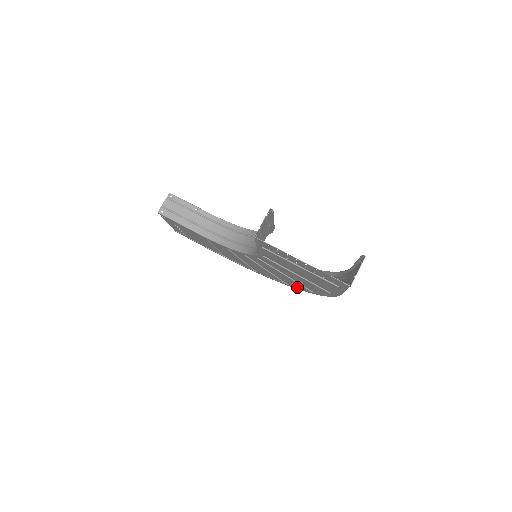
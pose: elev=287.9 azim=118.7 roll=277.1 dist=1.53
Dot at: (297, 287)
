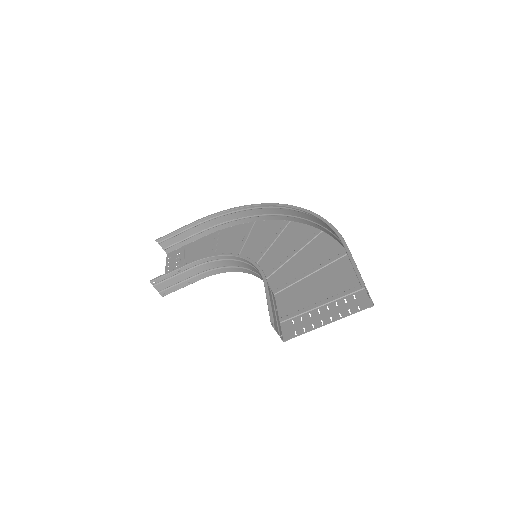
Dot at: (299, 228)
